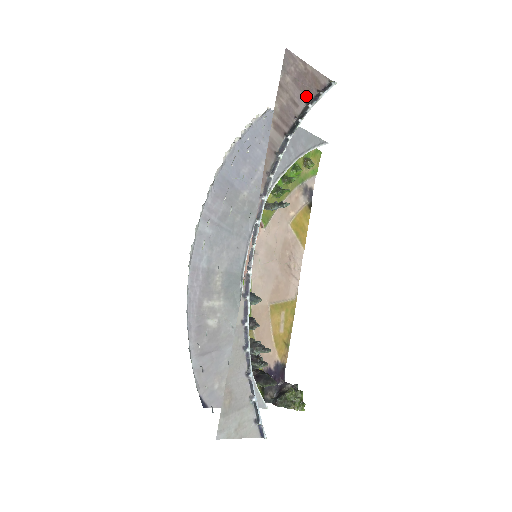
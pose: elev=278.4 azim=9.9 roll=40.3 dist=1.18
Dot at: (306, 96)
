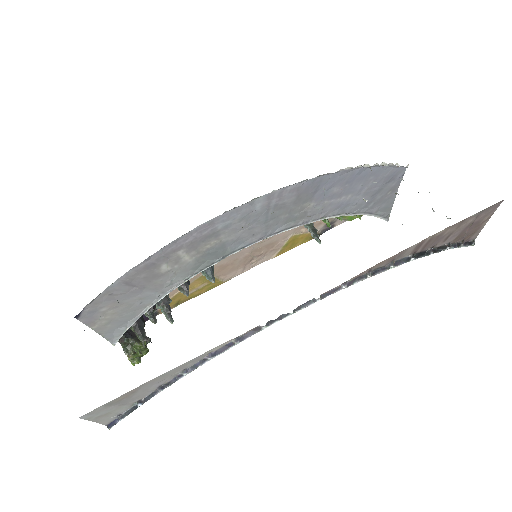
Dot at: (456, 238)
